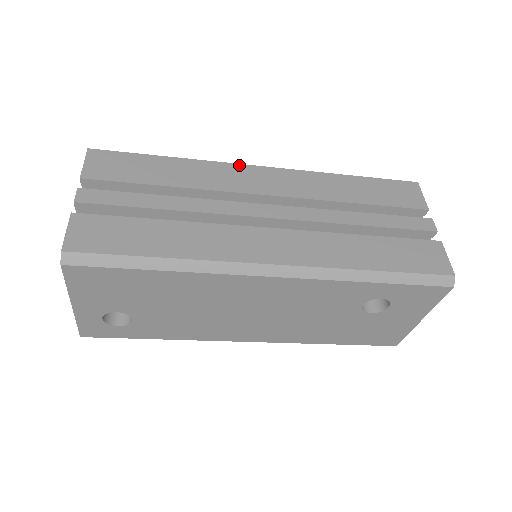
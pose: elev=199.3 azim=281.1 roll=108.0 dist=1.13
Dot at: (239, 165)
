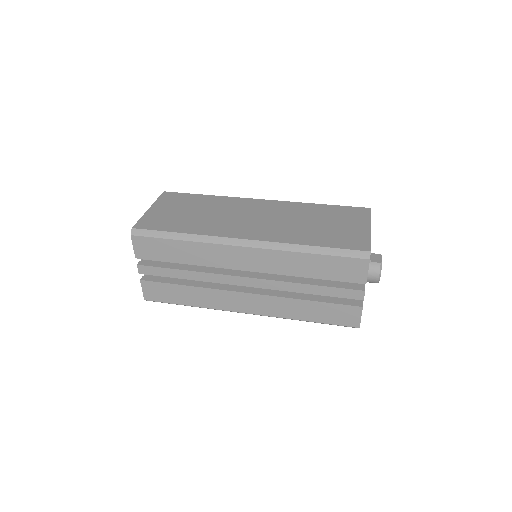
Dot at: (226, 246)
